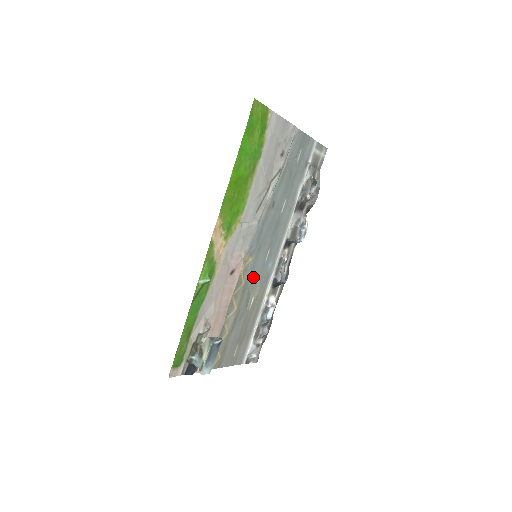
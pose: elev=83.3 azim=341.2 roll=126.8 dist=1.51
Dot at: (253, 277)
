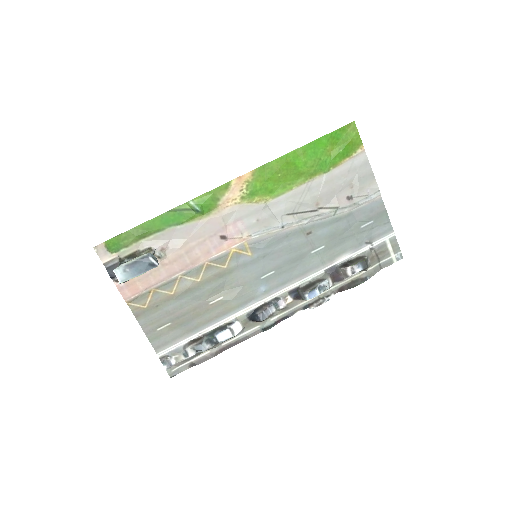
Dot at: (238, 275)
